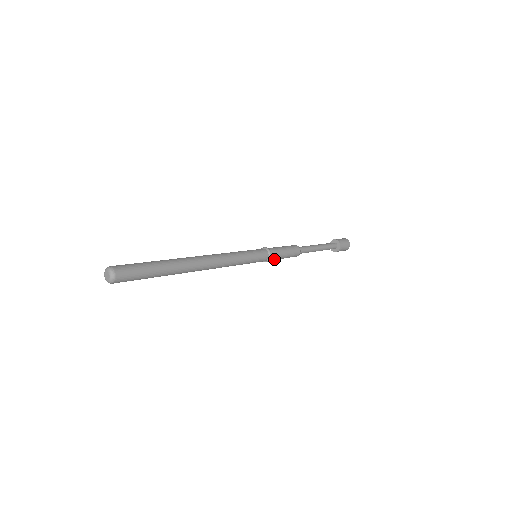
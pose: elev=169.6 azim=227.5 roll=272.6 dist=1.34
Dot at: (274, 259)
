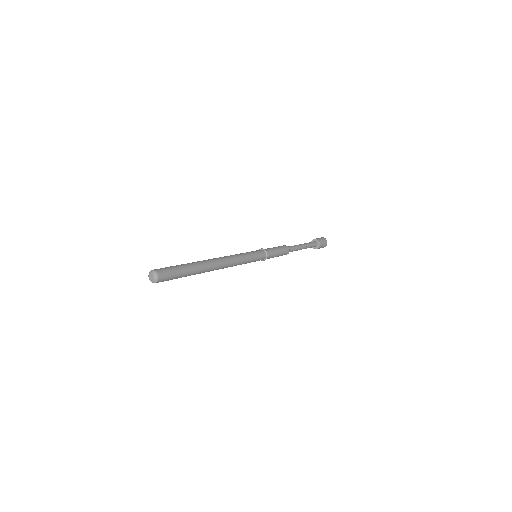
Dot at: (271, 257)
